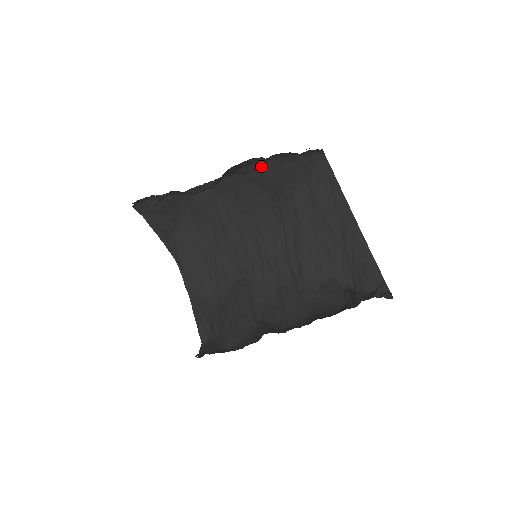
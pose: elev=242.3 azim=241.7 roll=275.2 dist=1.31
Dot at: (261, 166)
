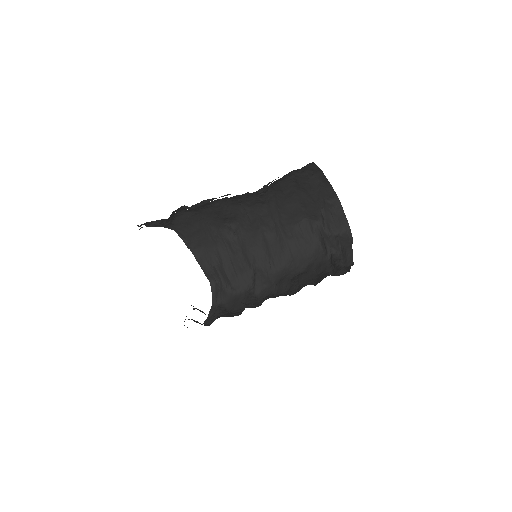
Dot at: (257, 193)
